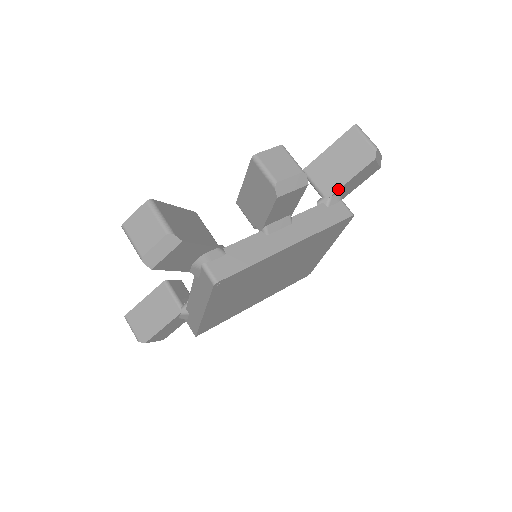
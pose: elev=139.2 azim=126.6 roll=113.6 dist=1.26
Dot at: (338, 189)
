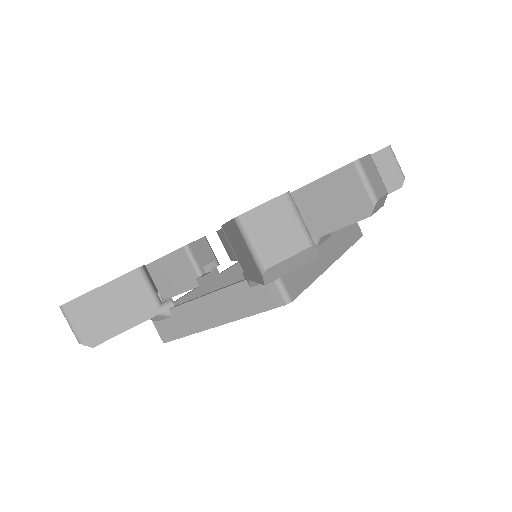
Dot at: occluded
